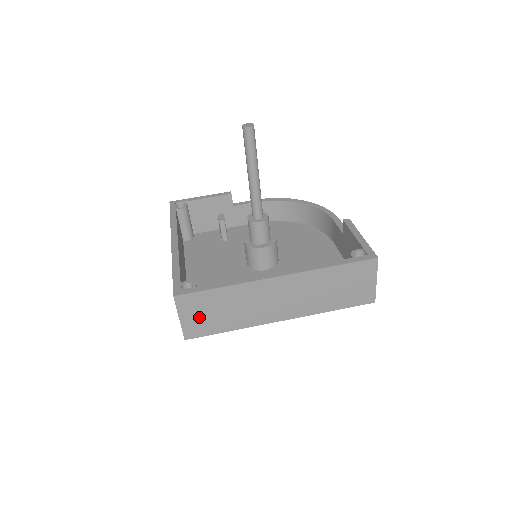
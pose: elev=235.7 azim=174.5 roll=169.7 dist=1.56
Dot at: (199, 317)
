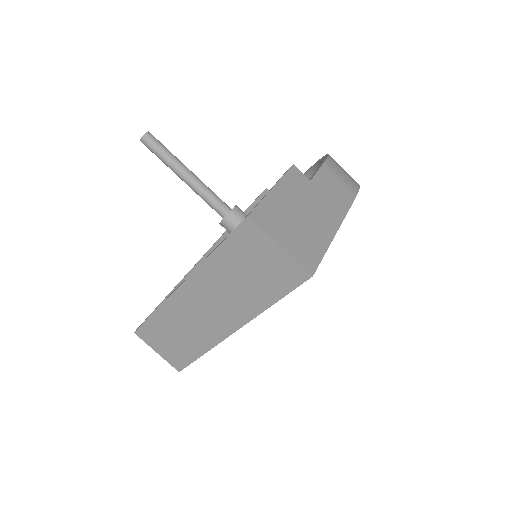
Dot at: (167, 347)
